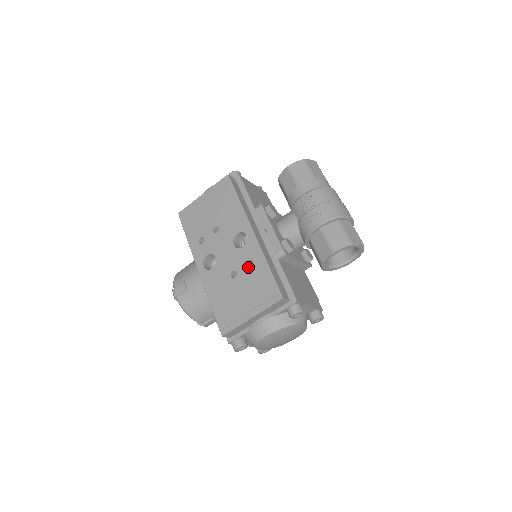
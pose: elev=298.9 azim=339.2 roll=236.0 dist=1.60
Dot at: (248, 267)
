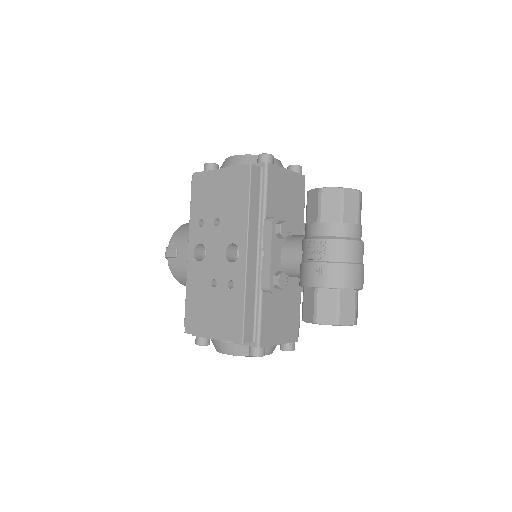
Dot at: (228, 287)
